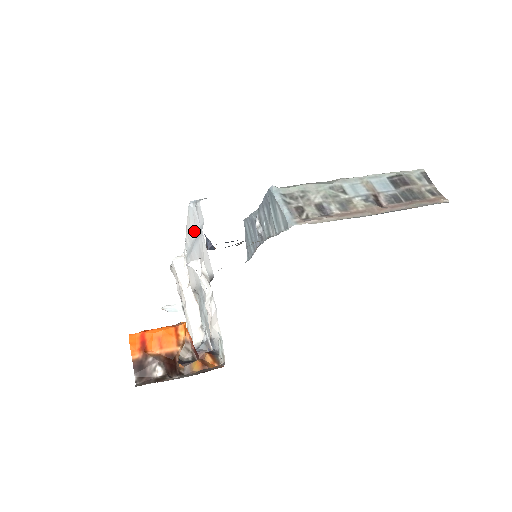
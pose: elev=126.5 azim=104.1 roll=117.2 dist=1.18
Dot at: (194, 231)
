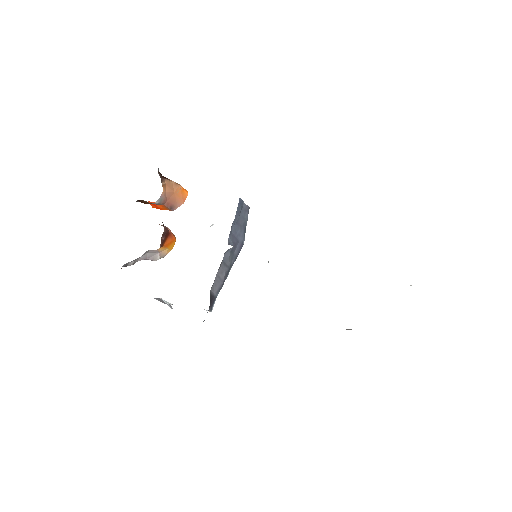
Dot at: occluded
